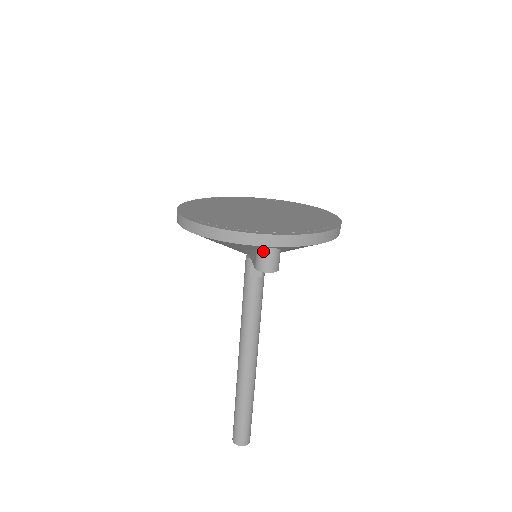
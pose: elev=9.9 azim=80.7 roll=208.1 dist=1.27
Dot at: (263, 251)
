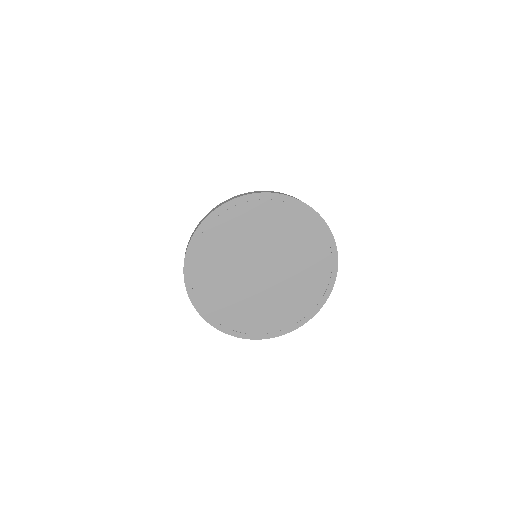
Dot at: occluded
